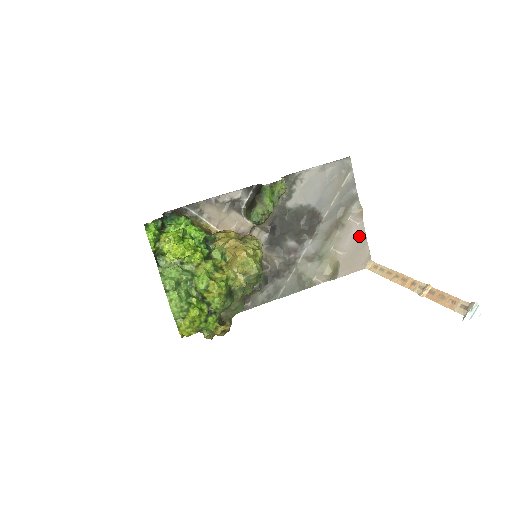
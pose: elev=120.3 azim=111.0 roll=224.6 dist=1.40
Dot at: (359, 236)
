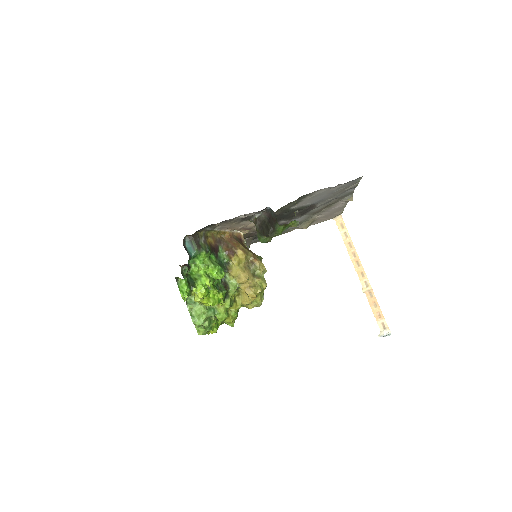
Dot at: (340, 207)
